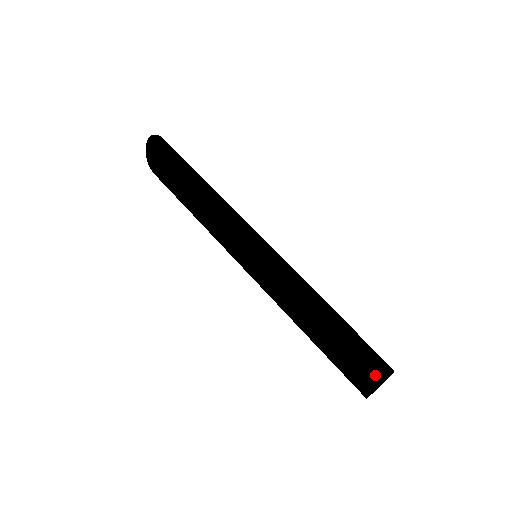
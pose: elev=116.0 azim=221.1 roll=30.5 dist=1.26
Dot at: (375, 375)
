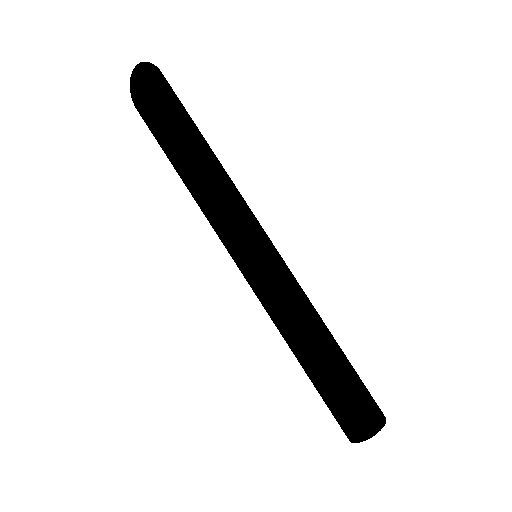
Dot at: (361, 429)
